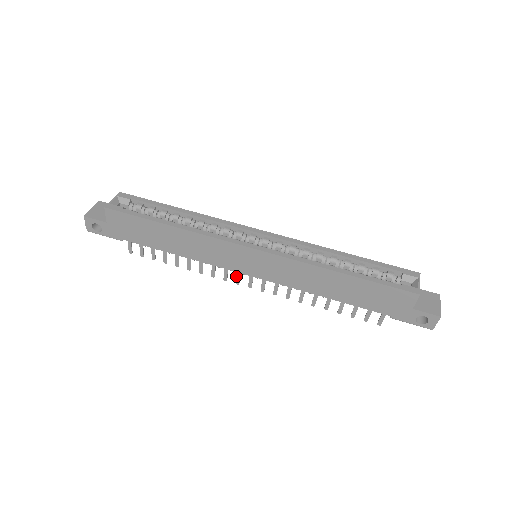
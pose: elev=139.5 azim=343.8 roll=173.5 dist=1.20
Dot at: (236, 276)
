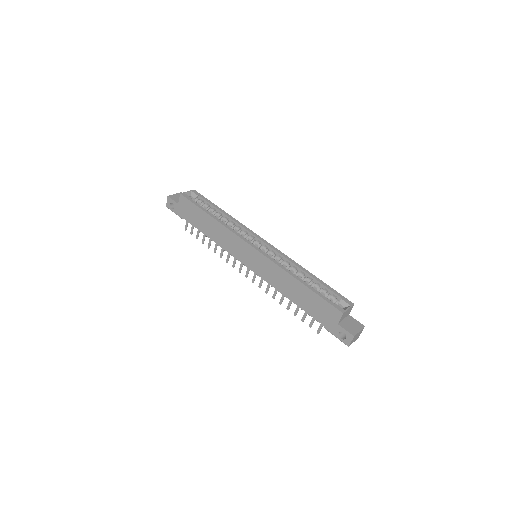
Dot at: (240, 266)
